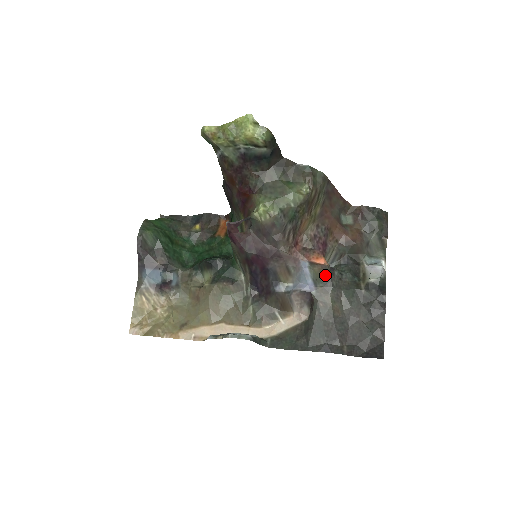
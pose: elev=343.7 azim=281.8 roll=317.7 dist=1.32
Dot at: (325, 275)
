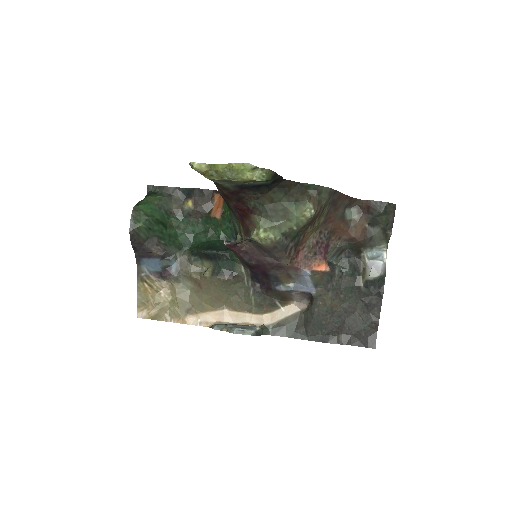
Dot at: (326, 279)
